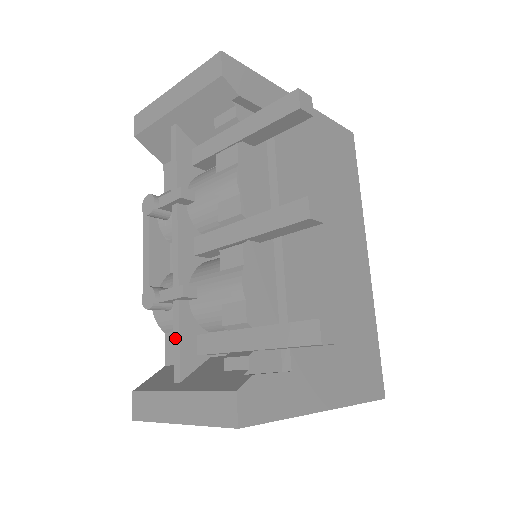
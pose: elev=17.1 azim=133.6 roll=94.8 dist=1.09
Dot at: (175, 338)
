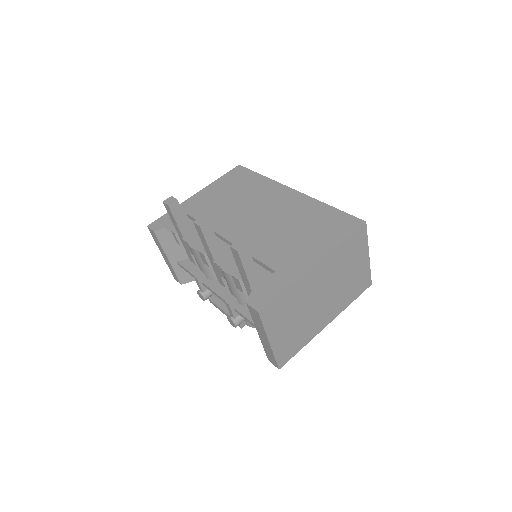
Dot at: occluded
